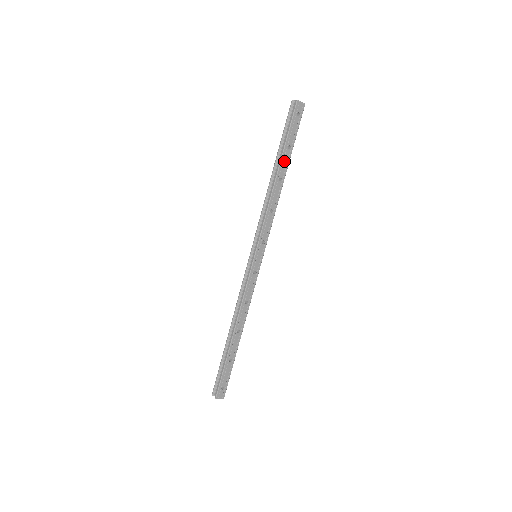
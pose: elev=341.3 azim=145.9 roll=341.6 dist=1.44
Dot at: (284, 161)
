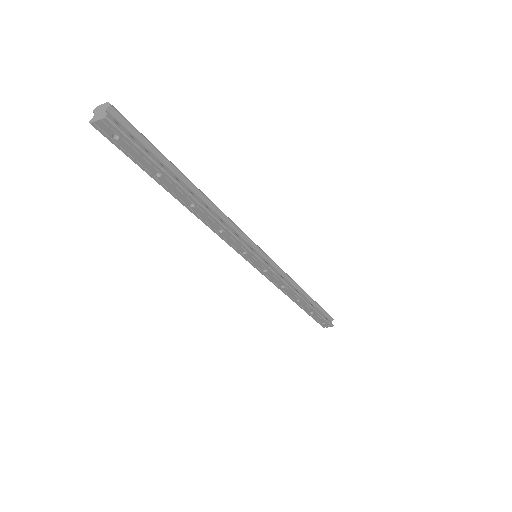
Dot at: (172, 189)
